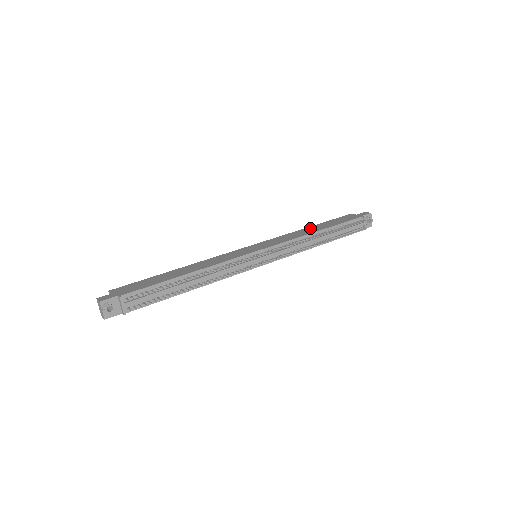
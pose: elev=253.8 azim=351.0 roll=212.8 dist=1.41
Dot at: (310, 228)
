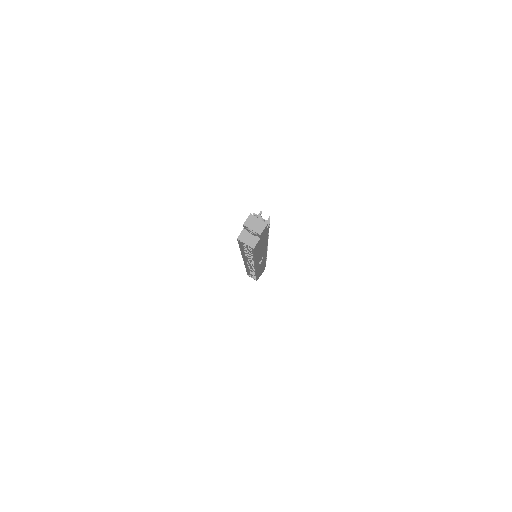
Dot at: occluded
